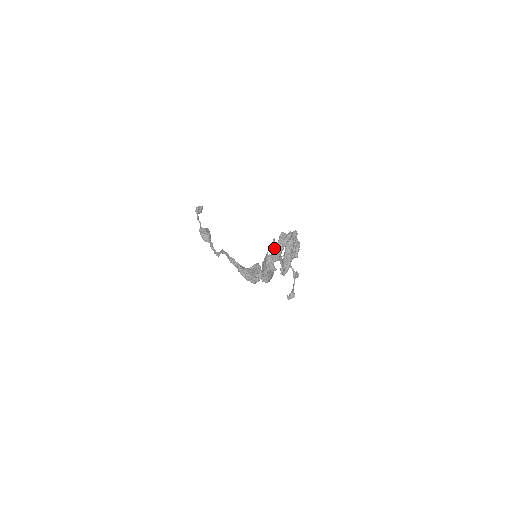
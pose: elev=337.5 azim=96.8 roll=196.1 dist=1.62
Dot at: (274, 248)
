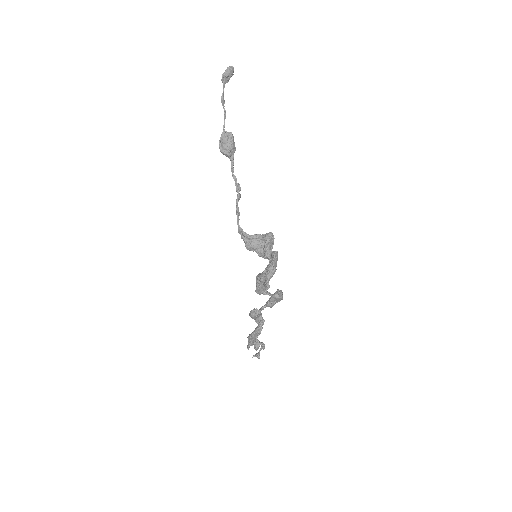
Dot at: (258, 290)
